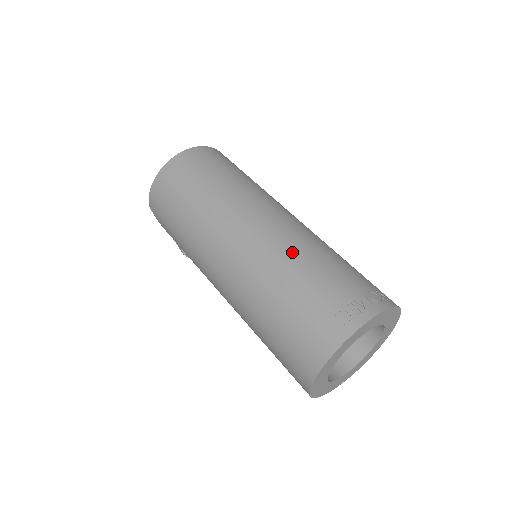
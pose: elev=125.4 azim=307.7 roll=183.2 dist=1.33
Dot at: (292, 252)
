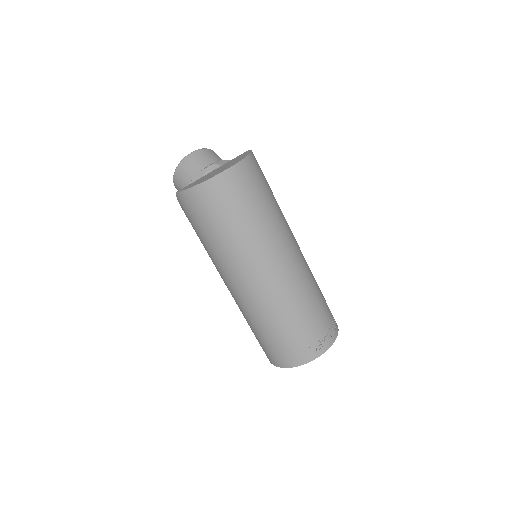
Dot at: (295, 299)
